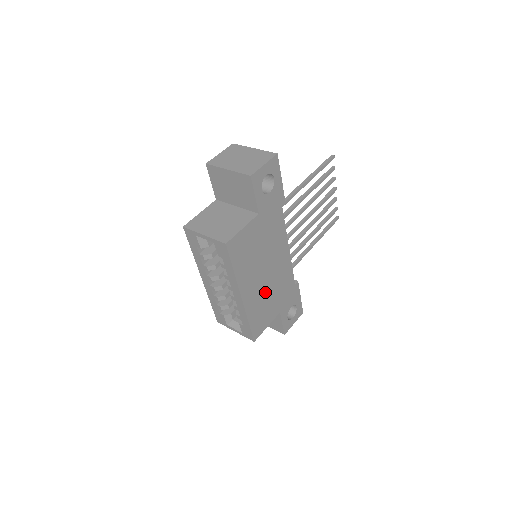
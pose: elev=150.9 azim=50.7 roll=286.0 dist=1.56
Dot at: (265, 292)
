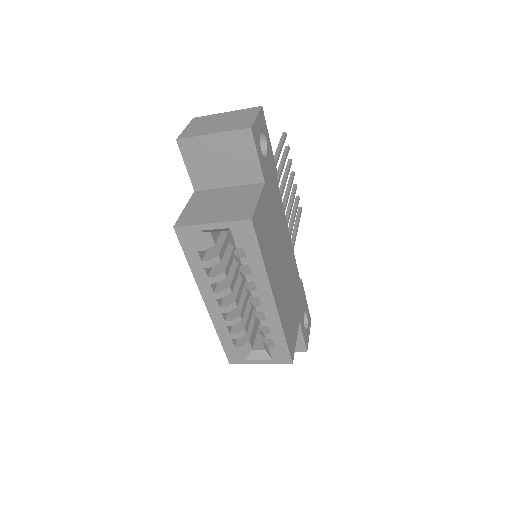
Dot at: (286, 293)
